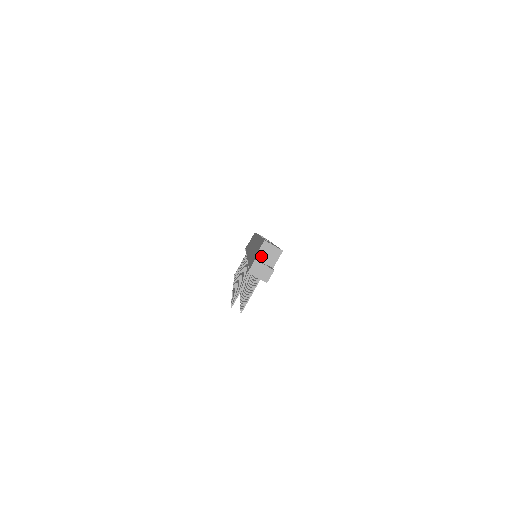
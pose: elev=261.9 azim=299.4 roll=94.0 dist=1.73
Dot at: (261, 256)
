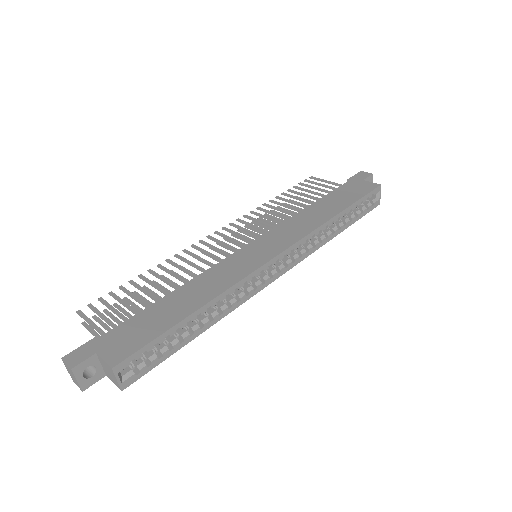
Dot at: (102, 362)
